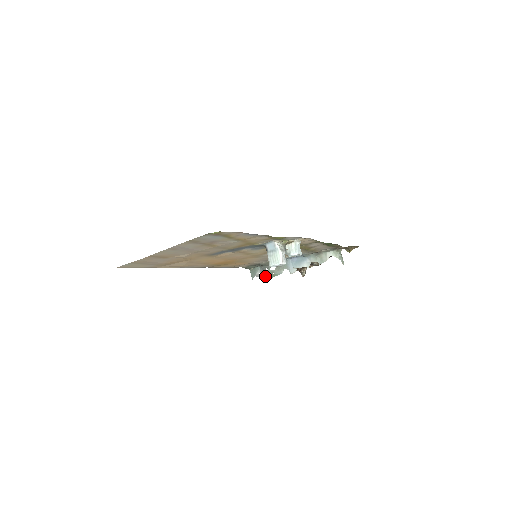
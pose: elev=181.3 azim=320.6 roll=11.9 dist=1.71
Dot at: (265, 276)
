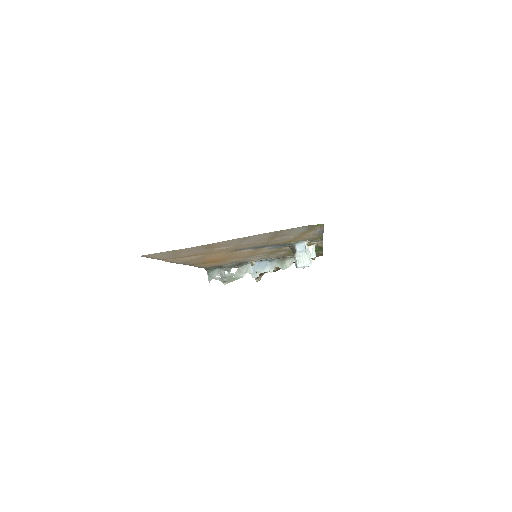
Dot at: (224, 279)
